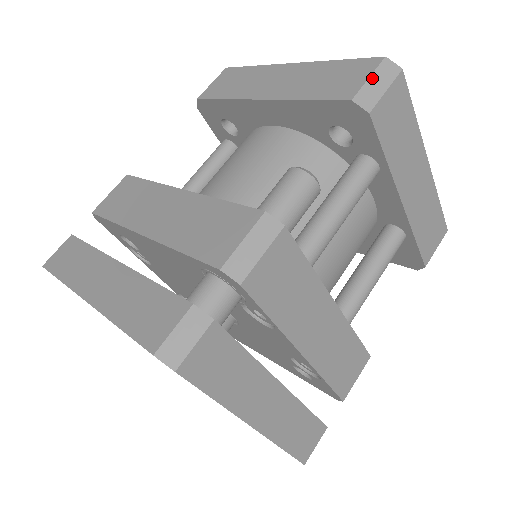
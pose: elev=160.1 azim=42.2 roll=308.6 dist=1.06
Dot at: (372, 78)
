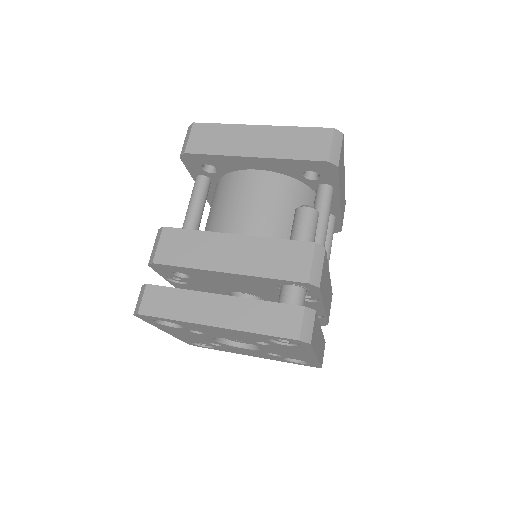
Dot at: (333, 144)
